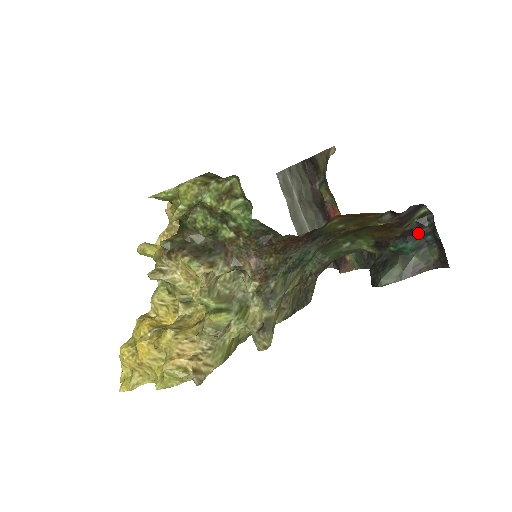
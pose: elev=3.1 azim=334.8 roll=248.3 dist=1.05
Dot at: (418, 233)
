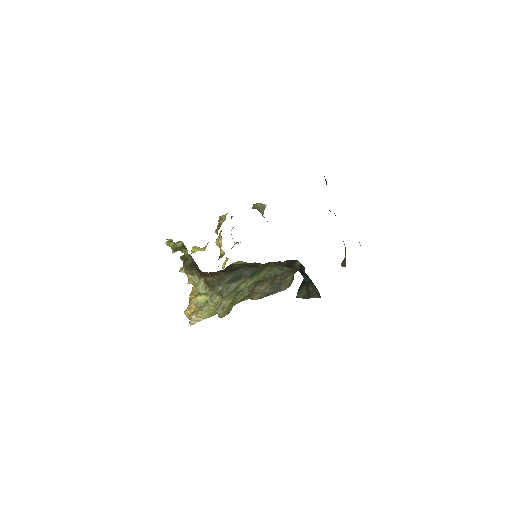
Dot at: (305, 274)
